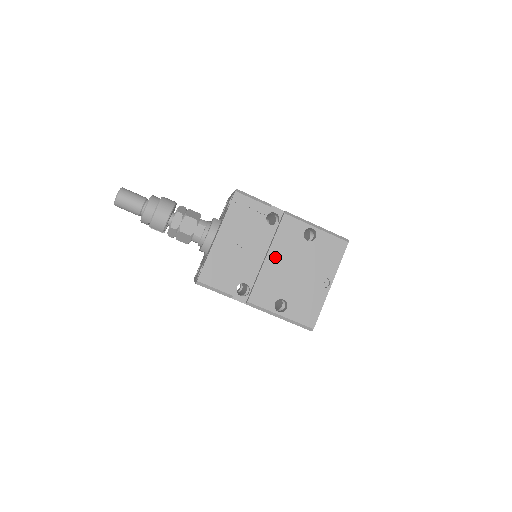
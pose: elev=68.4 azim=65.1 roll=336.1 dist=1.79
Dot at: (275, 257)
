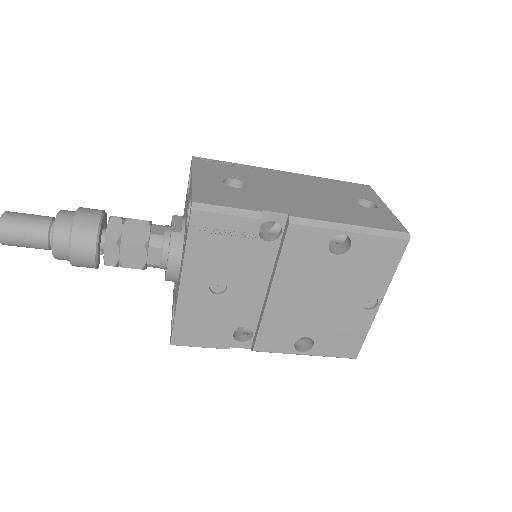
Dot at: (284, 289)
